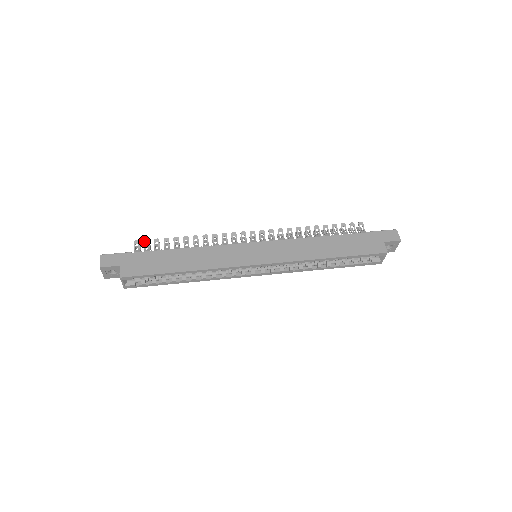
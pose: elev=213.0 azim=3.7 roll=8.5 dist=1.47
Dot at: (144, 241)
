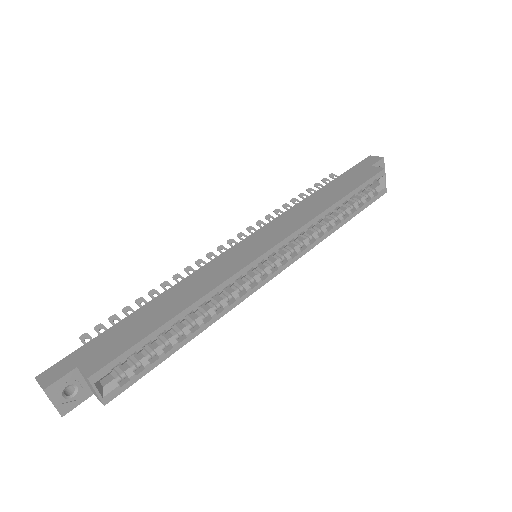
Dot at: (95, 329)
